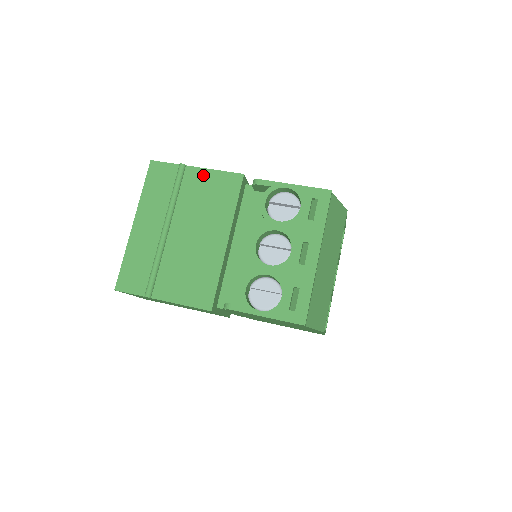
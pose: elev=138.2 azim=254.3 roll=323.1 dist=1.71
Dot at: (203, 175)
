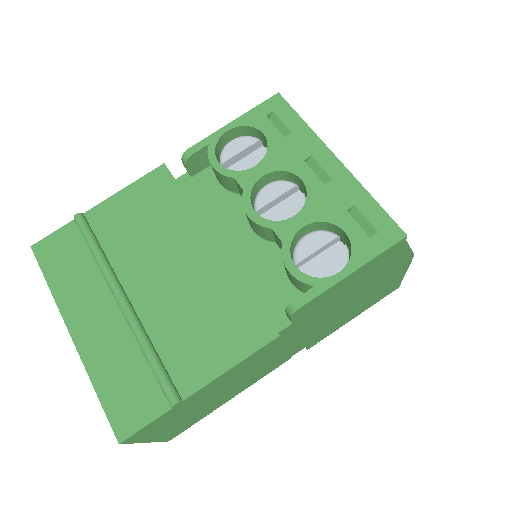
Dot at: (115, 205)
